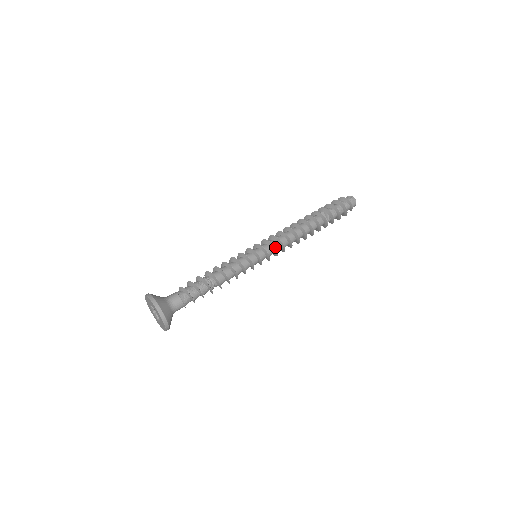
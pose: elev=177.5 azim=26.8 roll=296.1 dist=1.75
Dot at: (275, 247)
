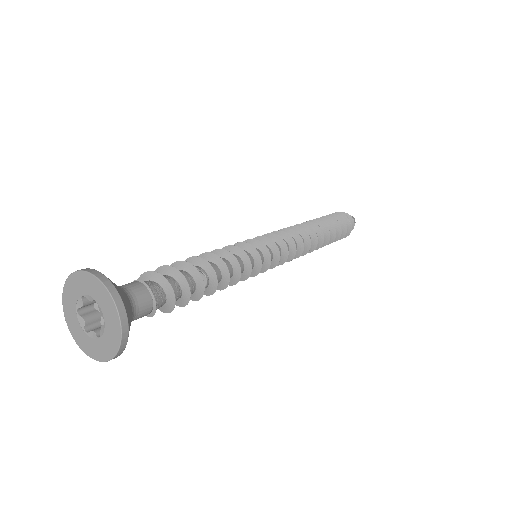
Dot at: (279, 240)
